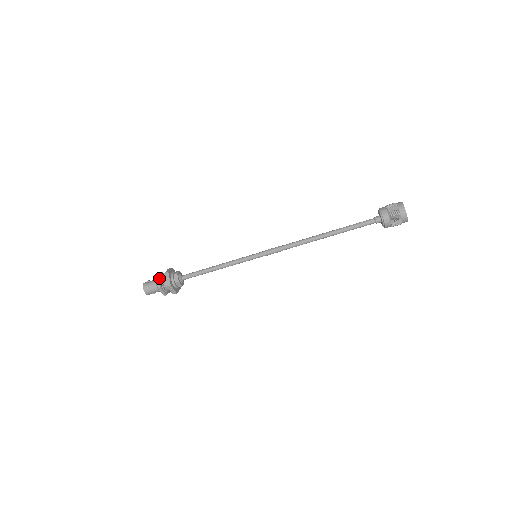
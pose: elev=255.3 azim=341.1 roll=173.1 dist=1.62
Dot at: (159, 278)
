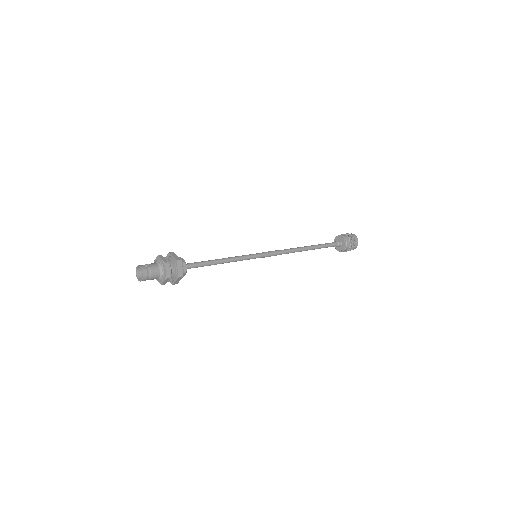
Dot at: (168, 265)
